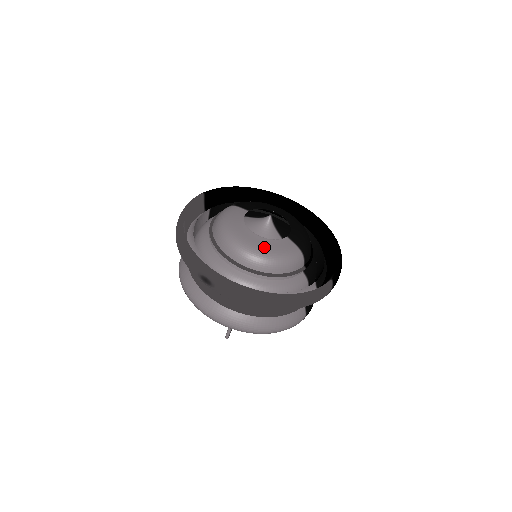
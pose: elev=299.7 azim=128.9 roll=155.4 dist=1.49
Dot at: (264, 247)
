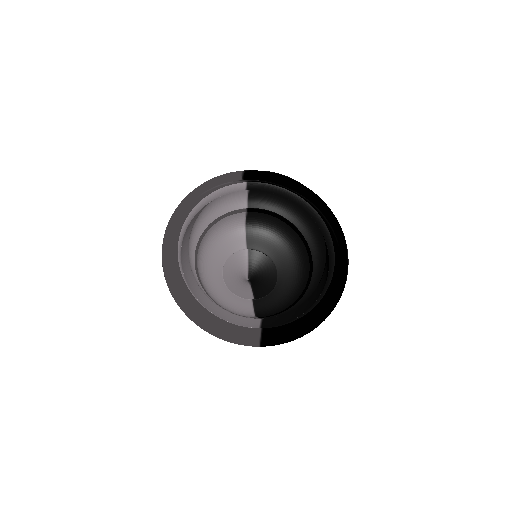
Dot at: (219, 293)
